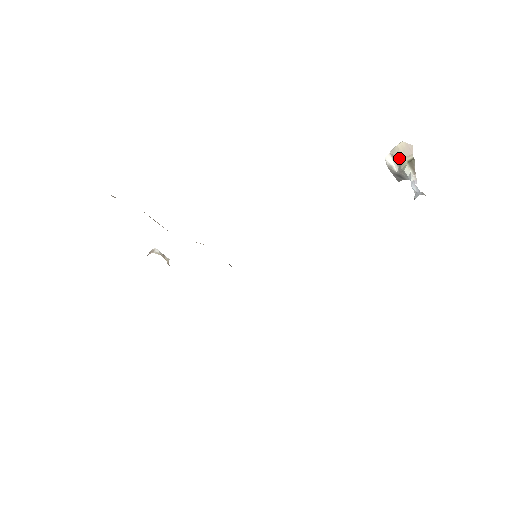
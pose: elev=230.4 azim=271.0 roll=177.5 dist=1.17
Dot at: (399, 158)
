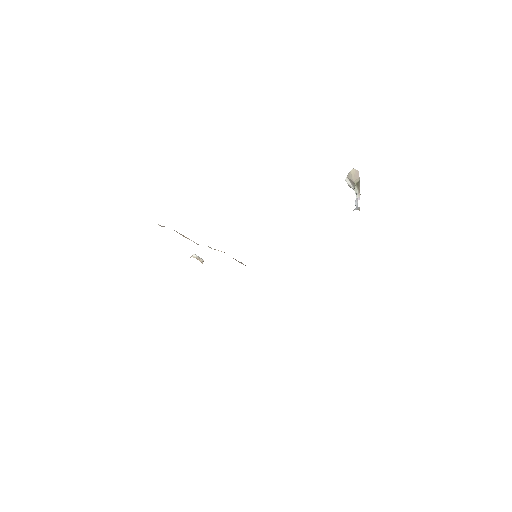
Dot at: (352, 181)
